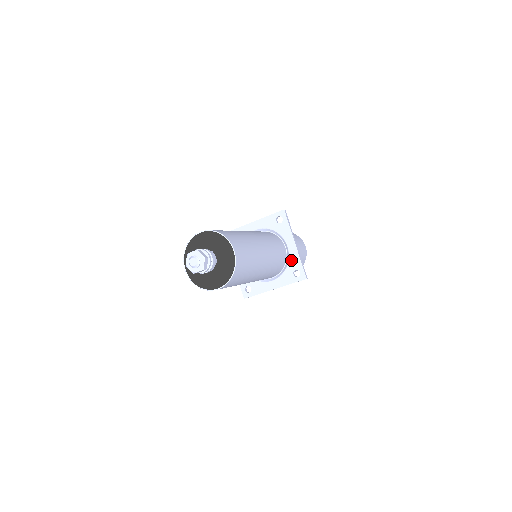
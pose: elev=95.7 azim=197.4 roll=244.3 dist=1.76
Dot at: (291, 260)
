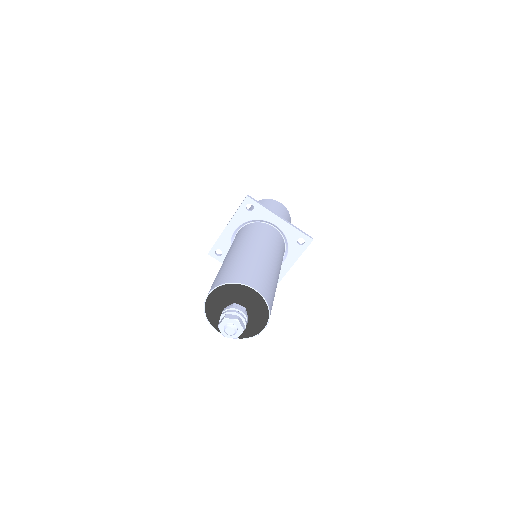
Dot at: (287, 234)
